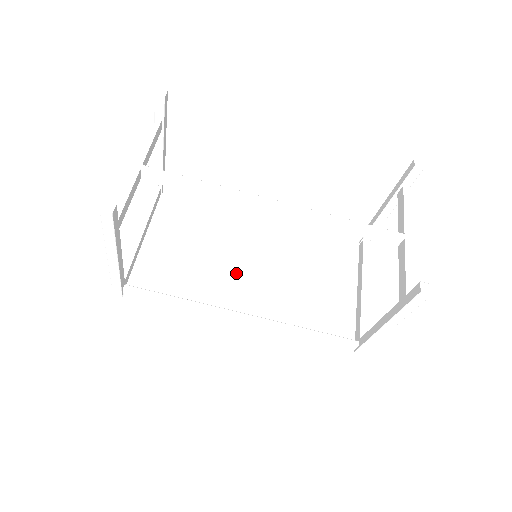
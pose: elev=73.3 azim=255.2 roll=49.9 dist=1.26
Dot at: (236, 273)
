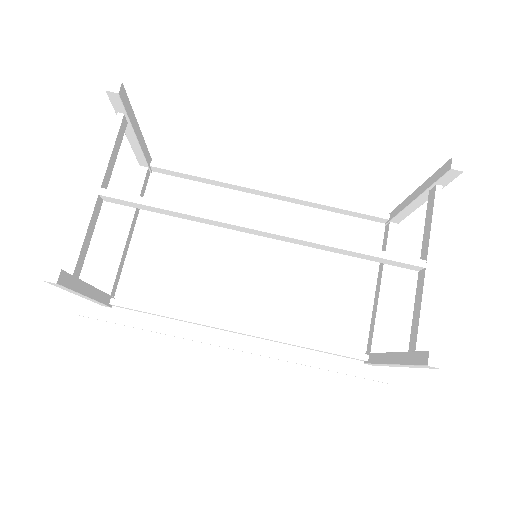
Dot at: (235, 272)
